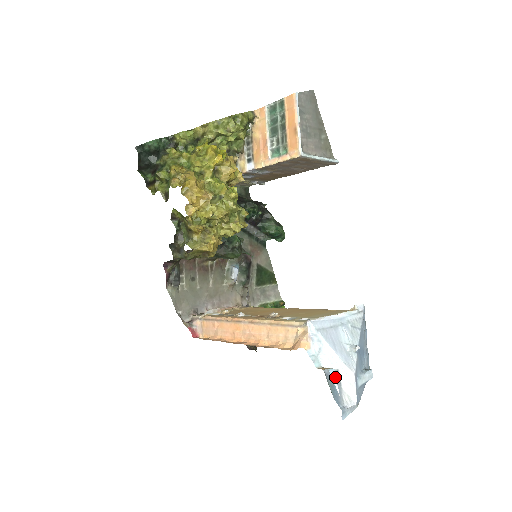
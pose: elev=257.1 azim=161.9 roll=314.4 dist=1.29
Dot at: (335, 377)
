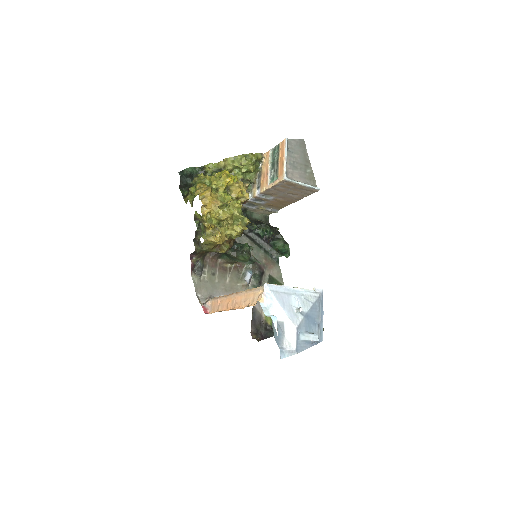
Dot at: (276, 322)
